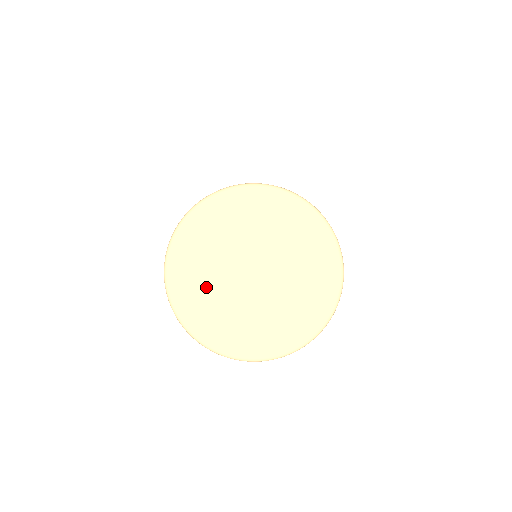
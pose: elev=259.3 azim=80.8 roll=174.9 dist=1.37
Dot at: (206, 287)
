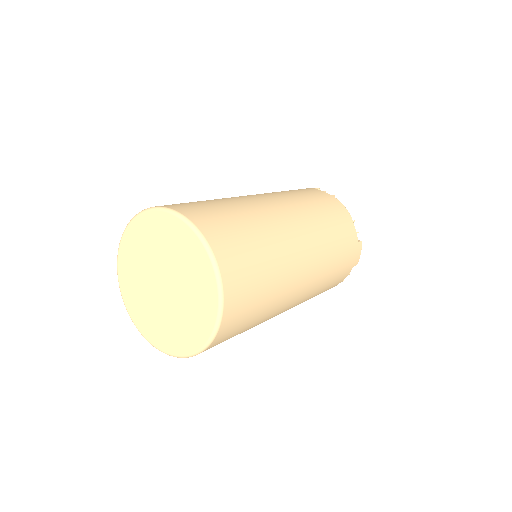
Dot at: (140, 295)
